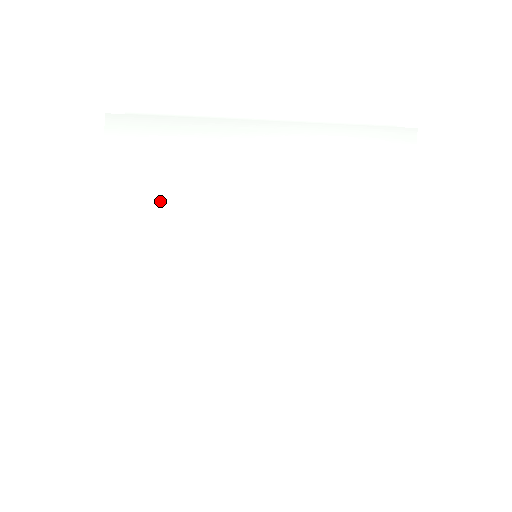
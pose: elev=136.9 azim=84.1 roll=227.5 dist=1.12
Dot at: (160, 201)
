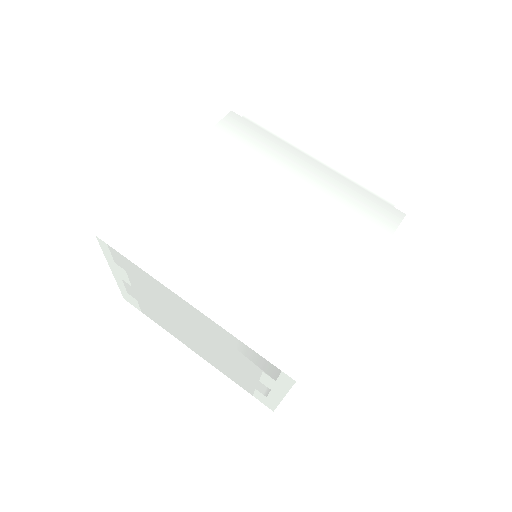
Dot at: (230, 163)
